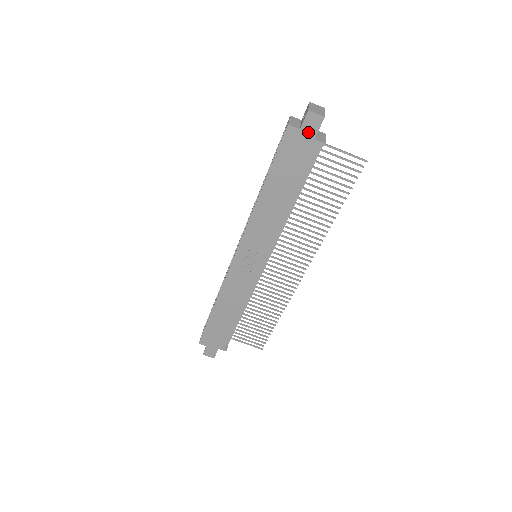
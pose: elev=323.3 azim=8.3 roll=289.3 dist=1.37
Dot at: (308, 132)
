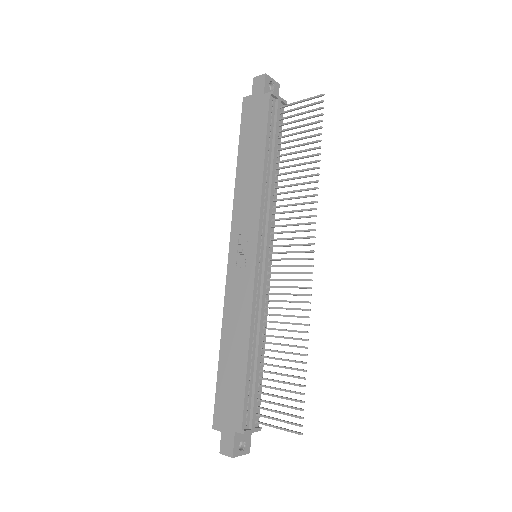
Dot at: (258, 93)
